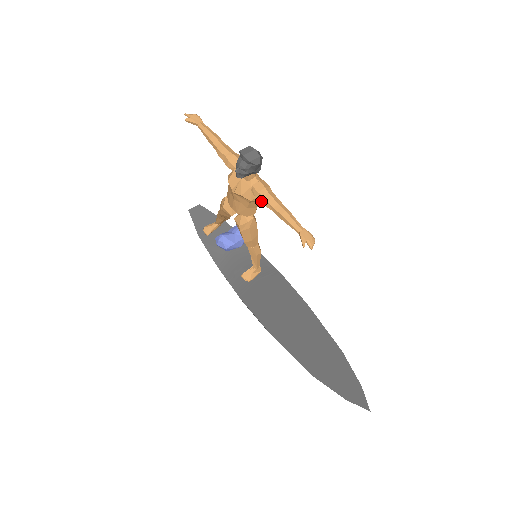
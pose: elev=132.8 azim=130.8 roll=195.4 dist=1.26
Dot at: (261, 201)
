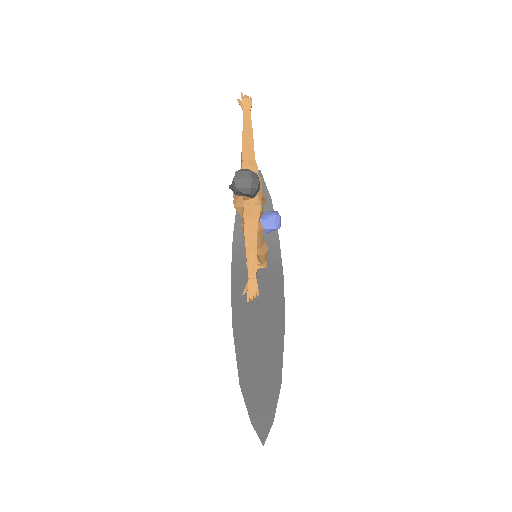
Dot at: (243, 225)
